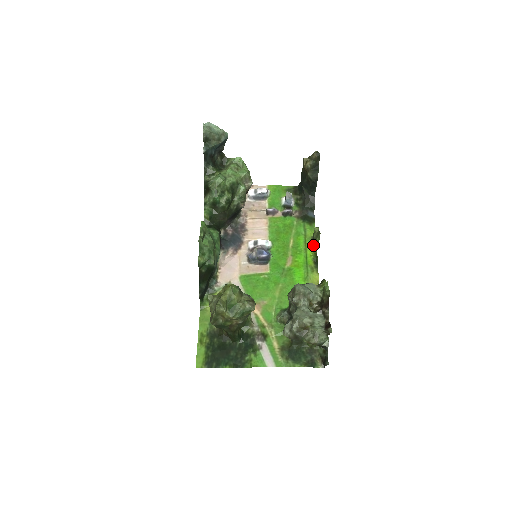
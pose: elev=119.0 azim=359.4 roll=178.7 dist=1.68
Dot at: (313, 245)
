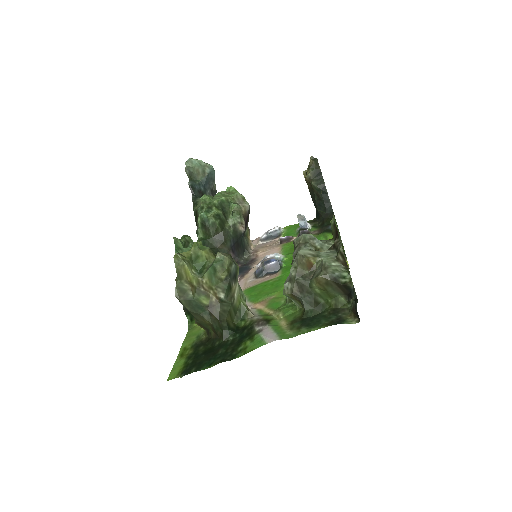
Dot at: occluded
